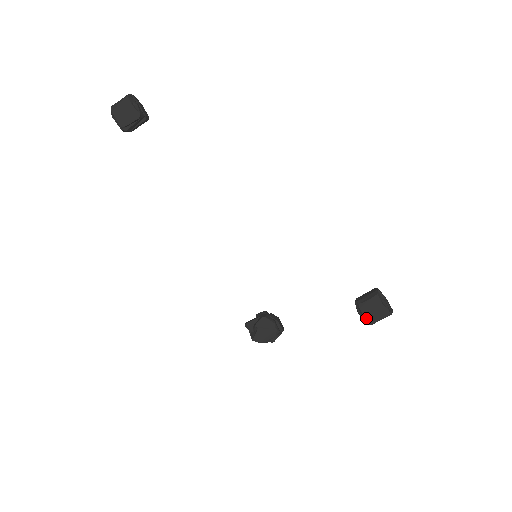
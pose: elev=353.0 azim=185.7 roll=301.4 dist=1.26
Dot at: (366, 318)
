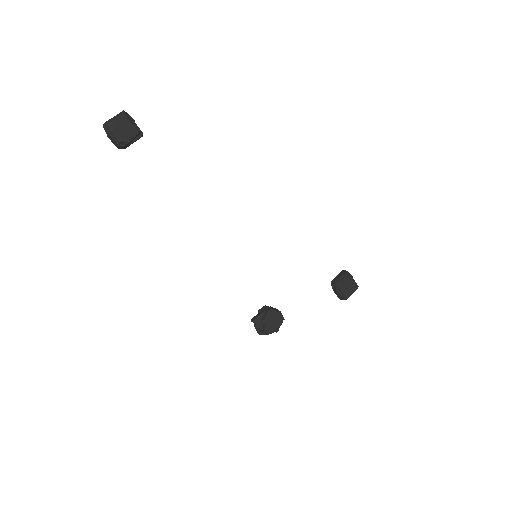
Dot at: (344, 294)
